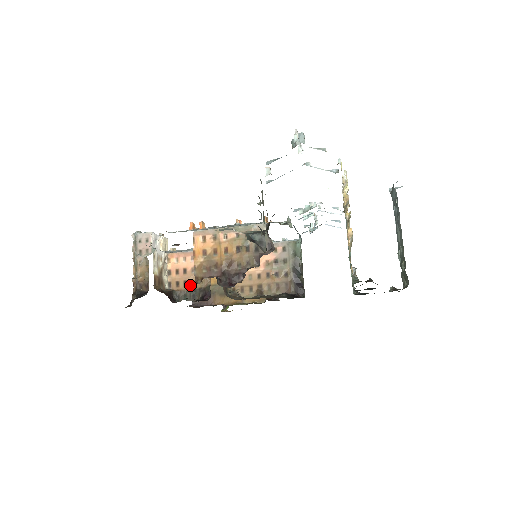
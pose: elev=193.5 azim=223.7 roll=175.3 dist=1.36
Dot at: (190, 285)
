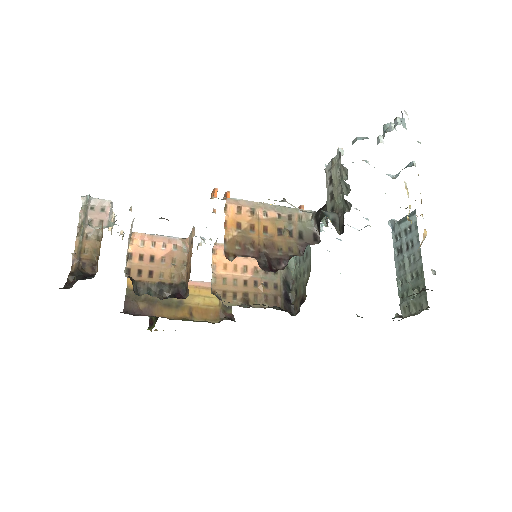
Dot at: (157, 277)
